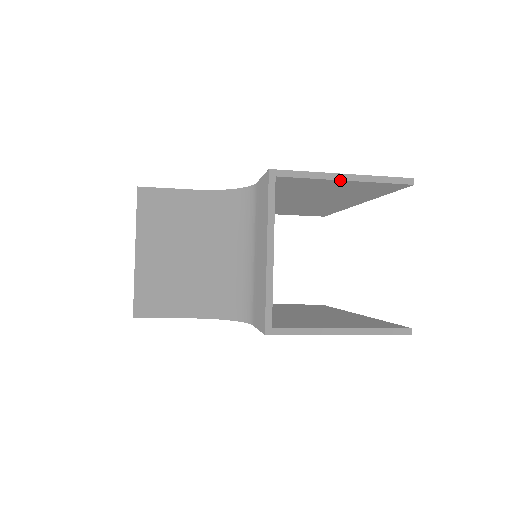
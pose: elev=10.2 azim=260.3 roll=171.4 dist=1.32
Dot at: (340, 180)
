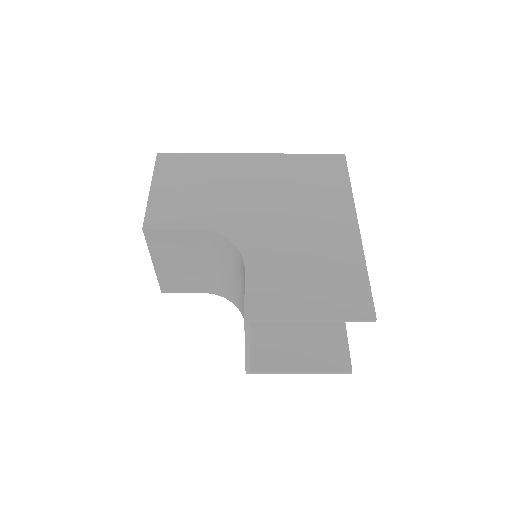
Dot at: occluded
